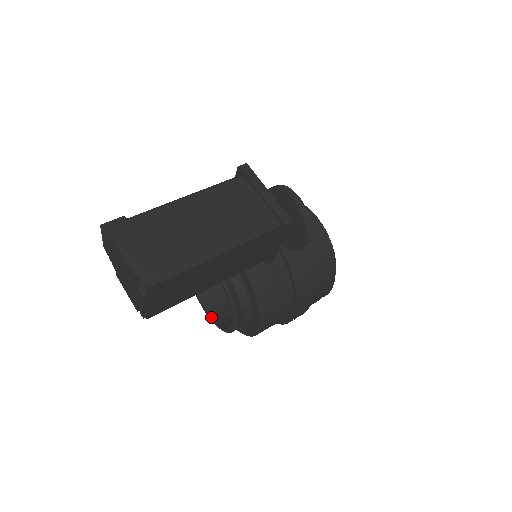
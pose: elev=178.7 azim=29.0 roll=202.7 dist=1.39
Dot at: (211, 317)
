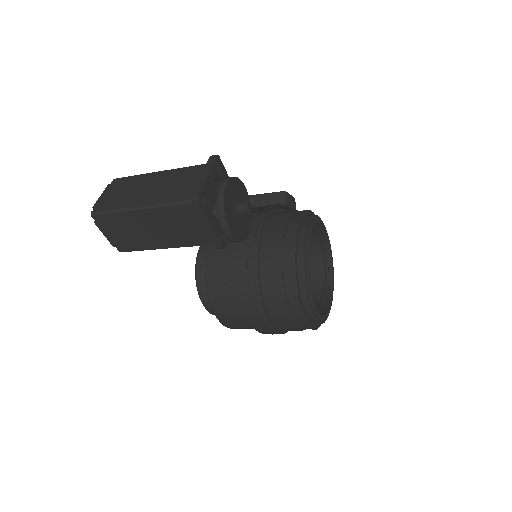
Dot at: occluded
